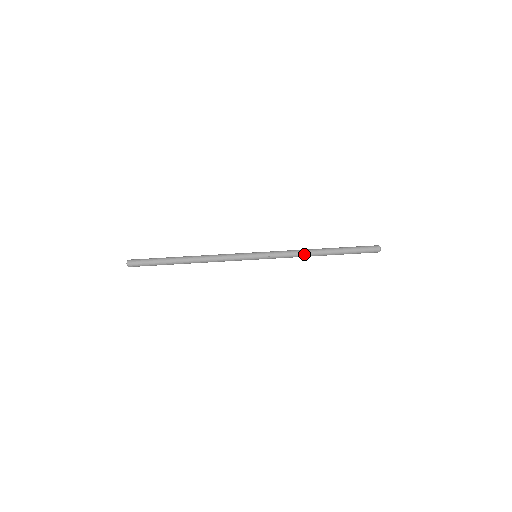
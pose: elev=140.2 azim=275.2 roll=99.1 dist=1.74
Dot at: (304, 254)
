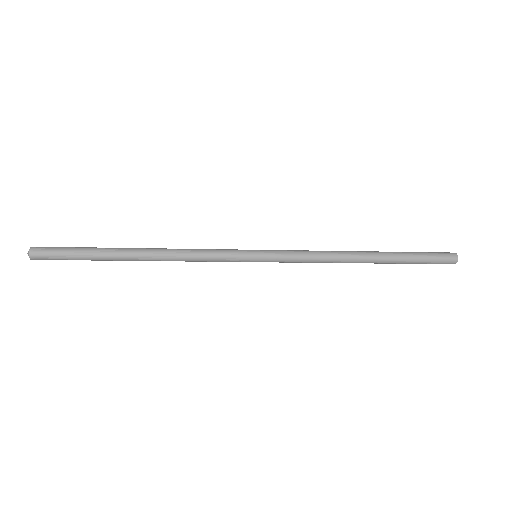
Dot at: (336, 257)
